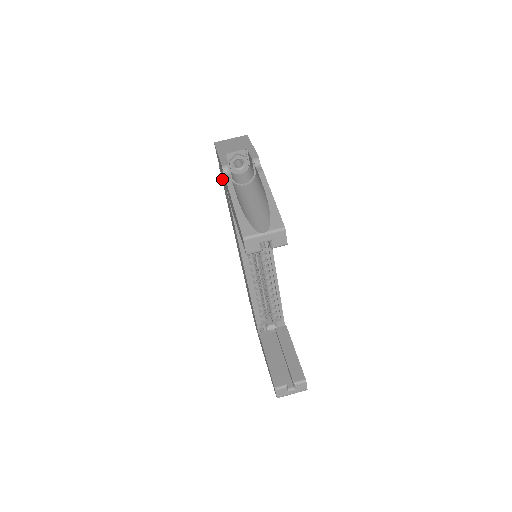
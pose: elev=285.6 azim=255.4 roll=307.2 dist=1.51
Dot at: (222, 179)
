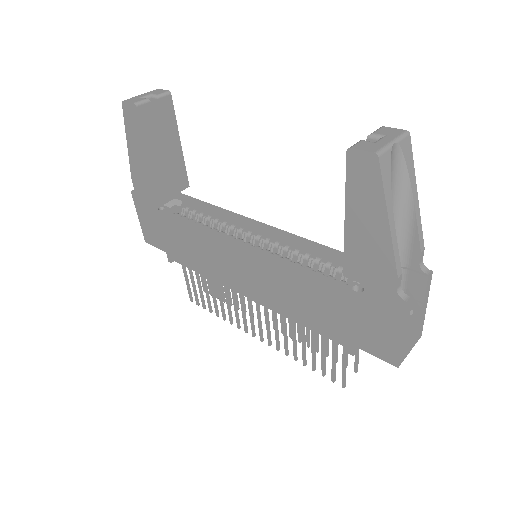
Dot at: (170, 252)
